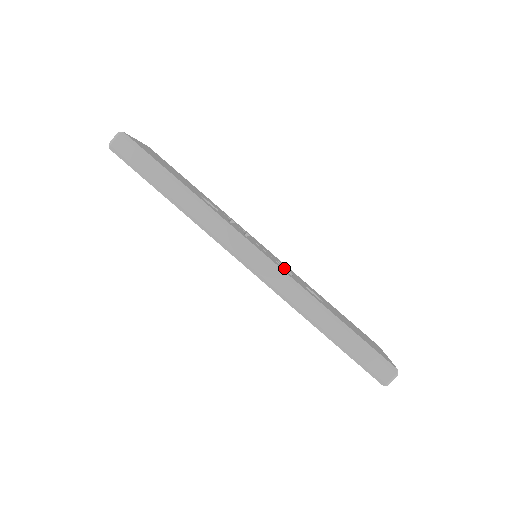
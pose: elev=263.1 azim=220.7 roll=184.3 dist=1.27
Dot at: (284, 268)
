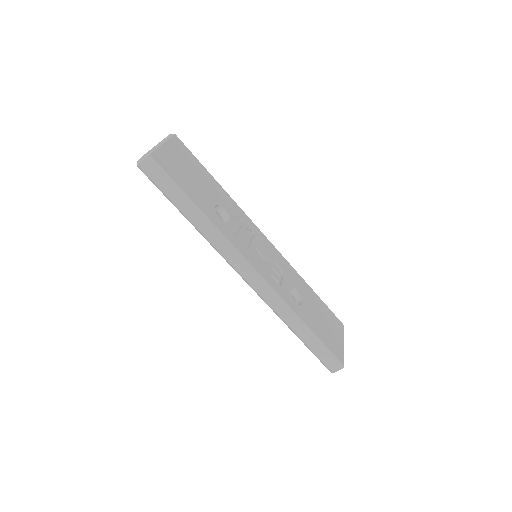
Dot at: (276, 275)
